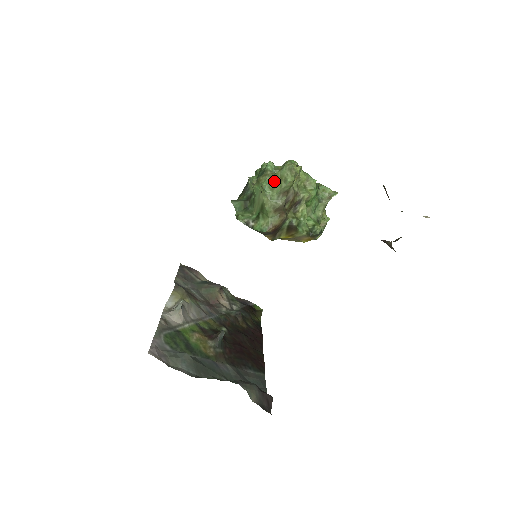
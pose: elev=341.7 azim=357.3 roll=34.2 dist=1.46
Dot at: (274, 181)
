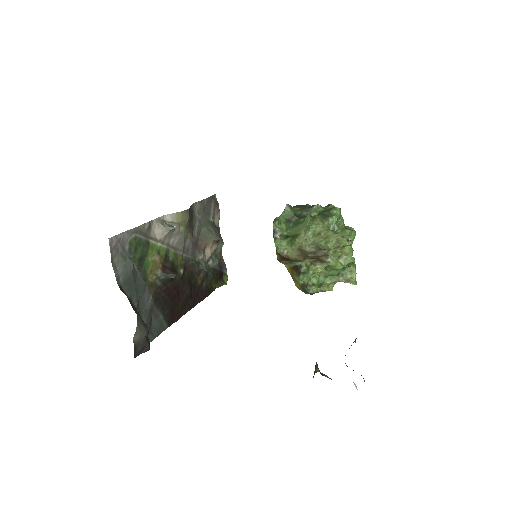
Dot at: (321, 233)
